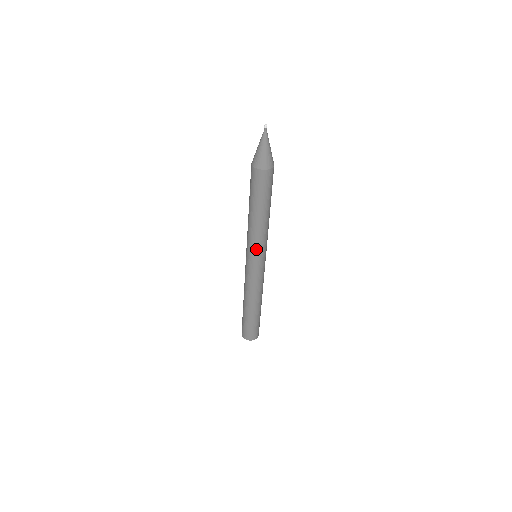
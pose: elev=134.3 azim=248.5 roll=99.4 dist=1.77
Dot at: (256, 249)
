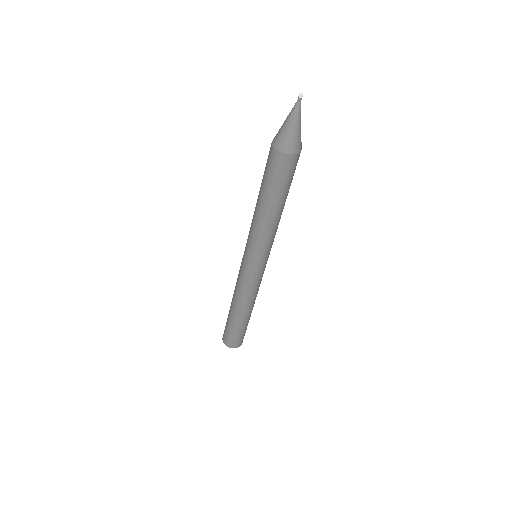
Dot at: (261, 250)
